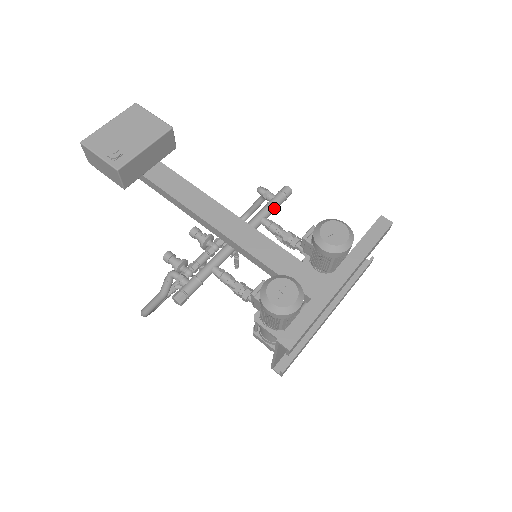
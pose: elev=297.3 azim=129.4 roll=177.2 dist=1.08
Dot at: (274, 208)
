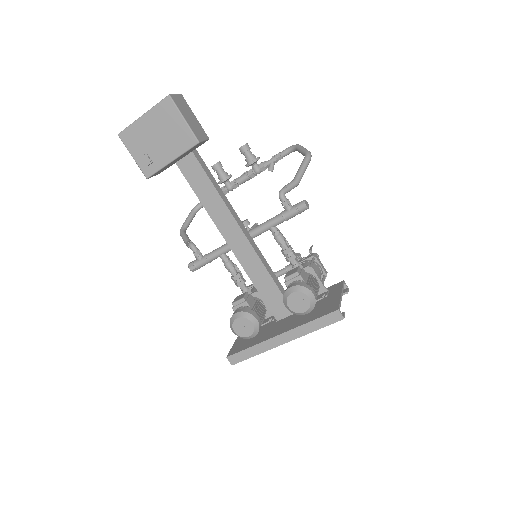
Dot at: (285, 220)
